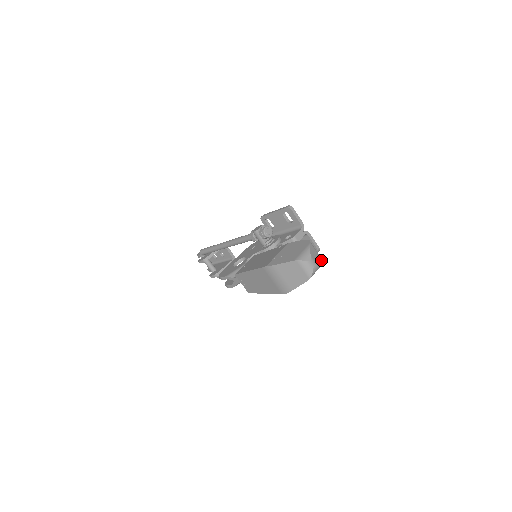
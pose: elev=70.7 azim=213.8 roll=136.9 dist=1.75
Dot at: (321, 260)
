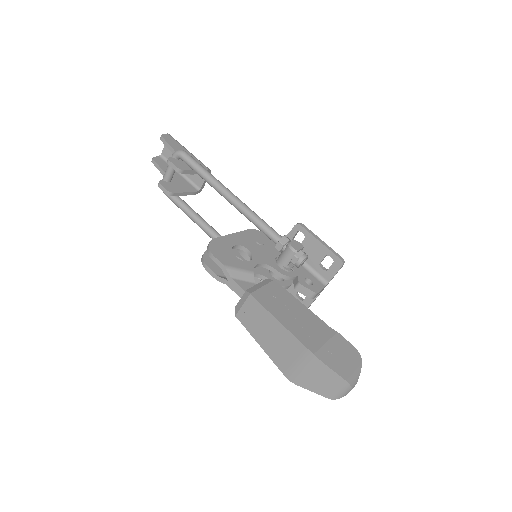
Dot at: occluded
